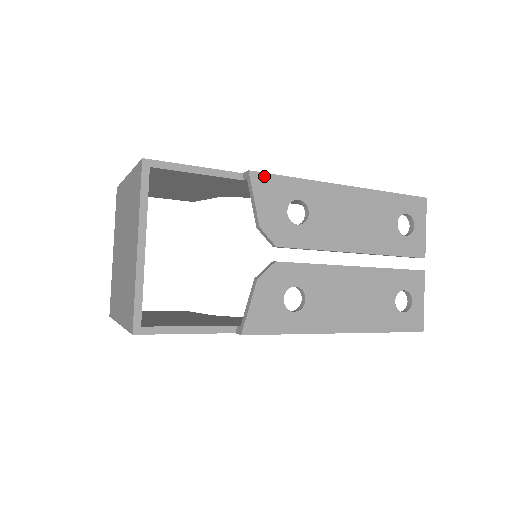
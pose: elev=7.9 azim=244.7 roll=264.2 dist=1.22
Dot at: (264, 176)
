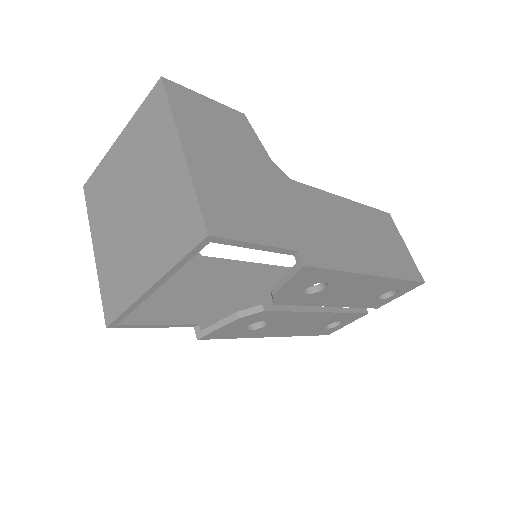
Dot at: (314, 269)
